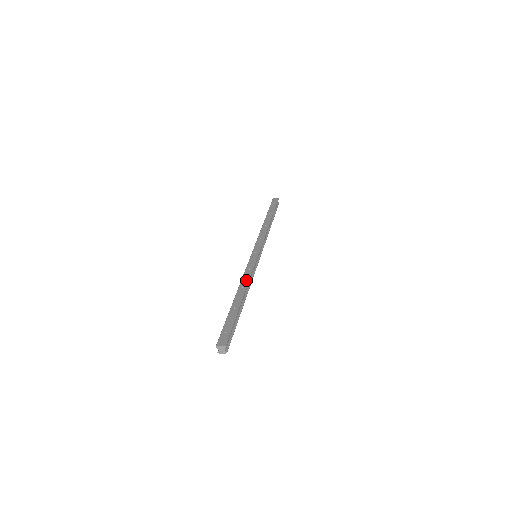
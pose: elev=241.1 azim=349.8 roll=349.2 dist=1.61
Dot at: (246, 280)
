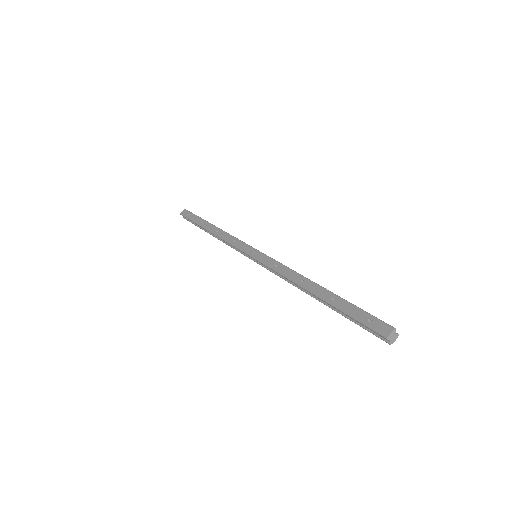
Dot at: (293, 274)
